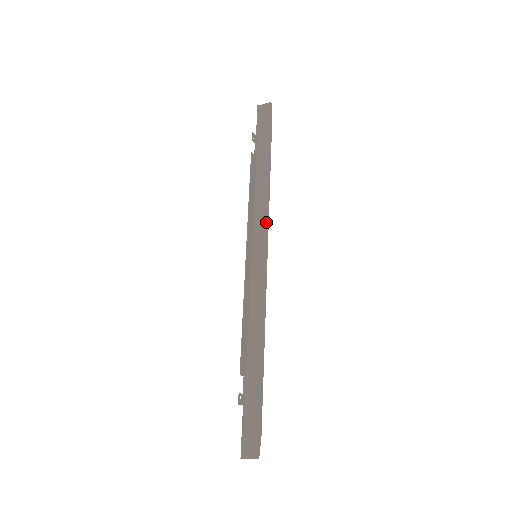
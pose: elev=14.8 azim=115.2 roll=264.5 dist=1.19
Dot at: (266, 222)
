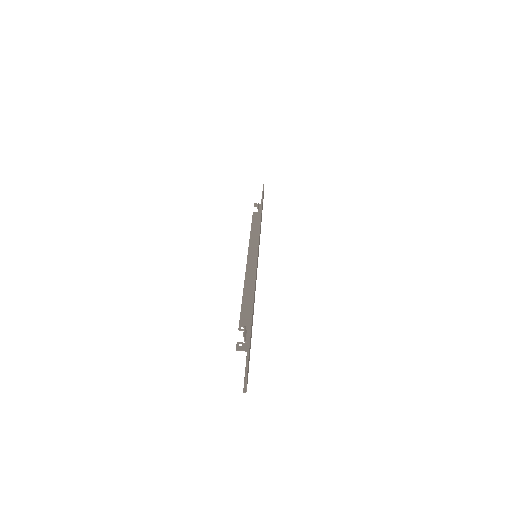
Dot at: (259, 233)
